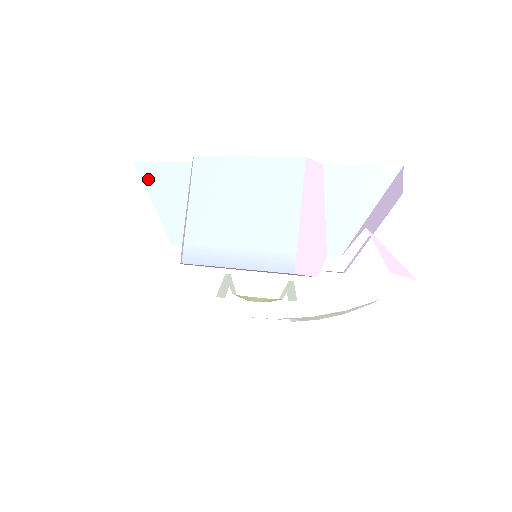
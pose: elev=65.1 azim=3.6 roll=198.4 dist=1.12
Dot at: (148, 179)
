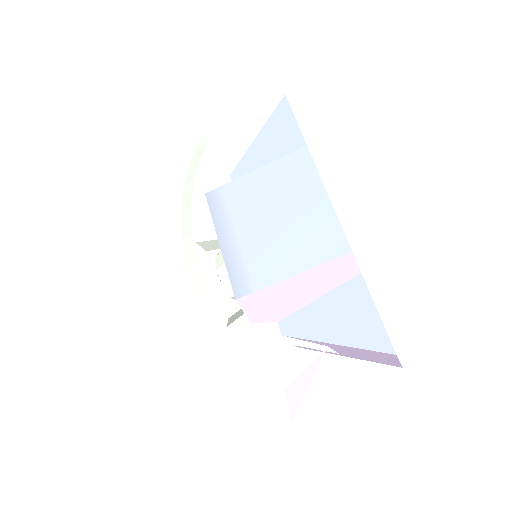
Dot at: (276, 118)
